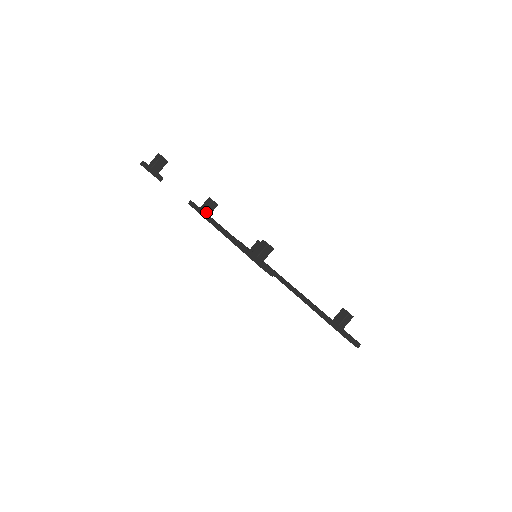
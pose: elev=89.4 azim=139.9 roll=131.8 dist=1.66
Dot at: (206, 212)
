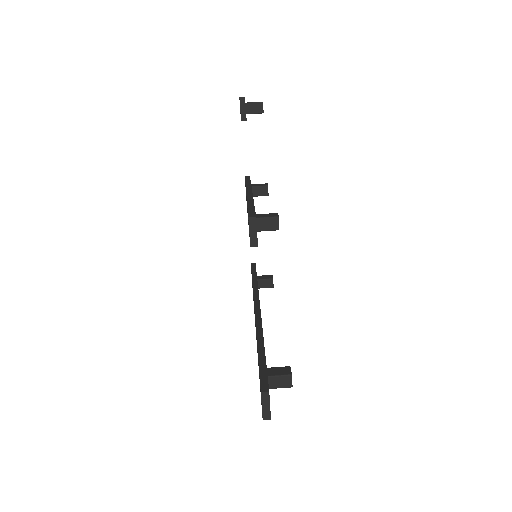
Dot at: (252, 190)
